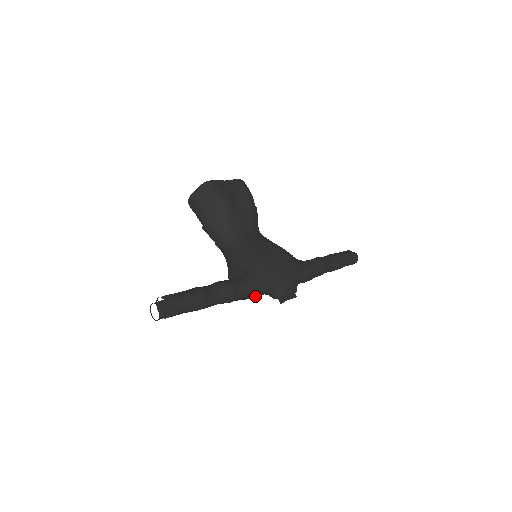
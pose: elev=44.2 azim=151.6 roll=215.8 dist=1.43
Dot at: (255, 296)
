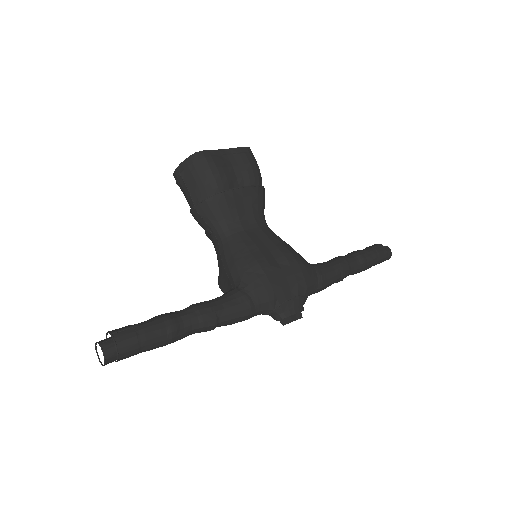
Dot at: (246, 319)
